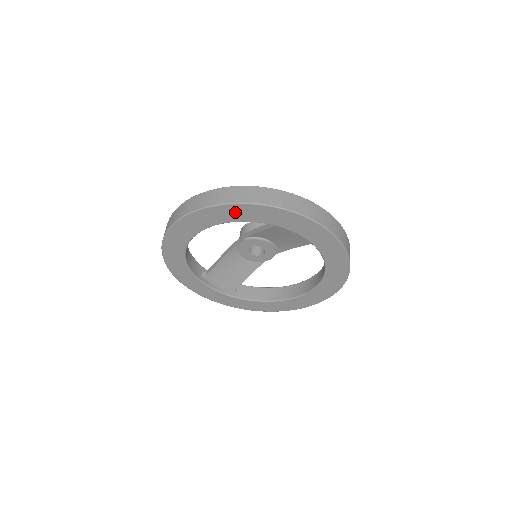
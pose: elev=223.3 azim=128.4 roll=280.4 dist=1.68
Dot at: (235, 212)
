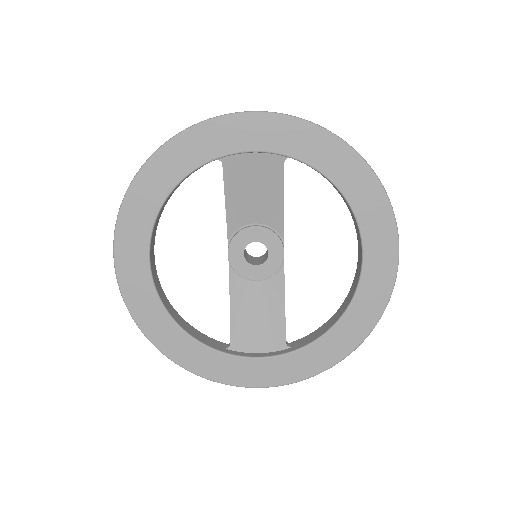
Dot at: (153, 181)
